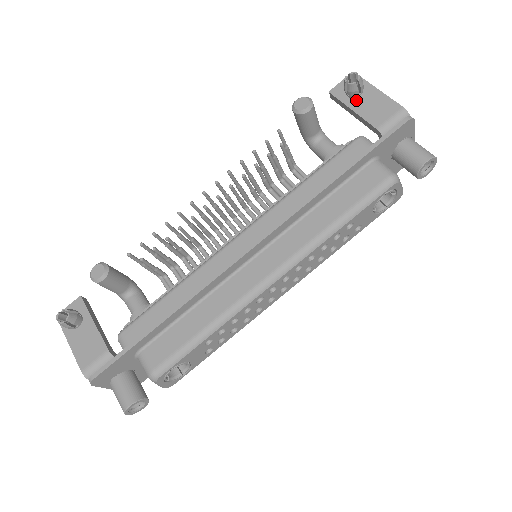
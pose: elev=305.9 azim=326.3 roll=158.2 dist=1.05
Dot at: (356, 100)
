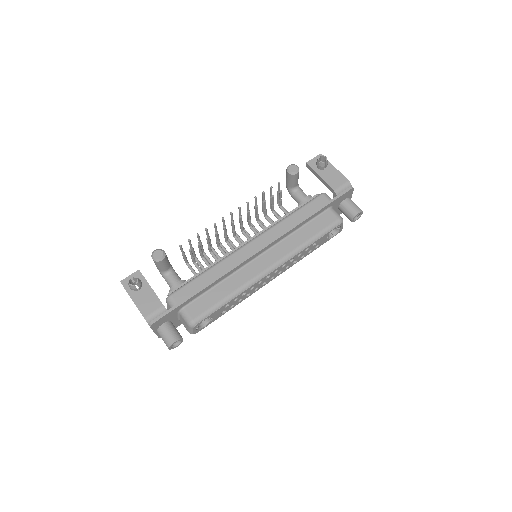
Dot at: (322, 171)
